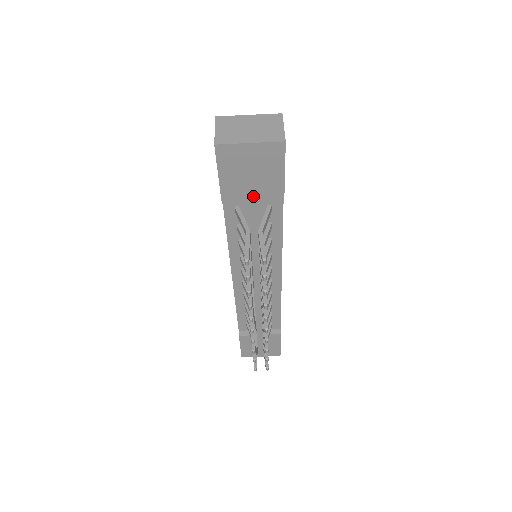
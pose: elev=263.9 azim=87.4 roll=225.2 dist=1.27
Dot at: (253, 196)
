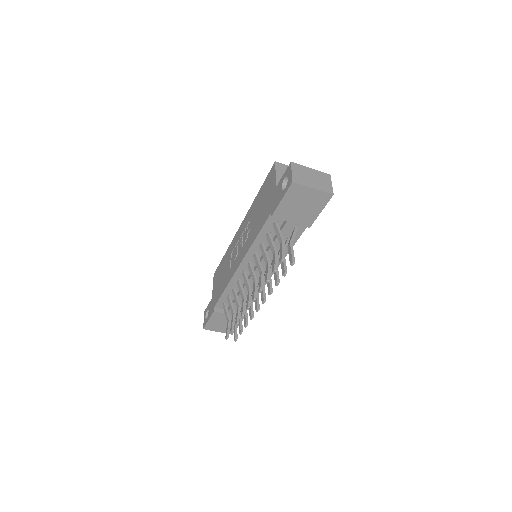
Dot at: (293, 219)
